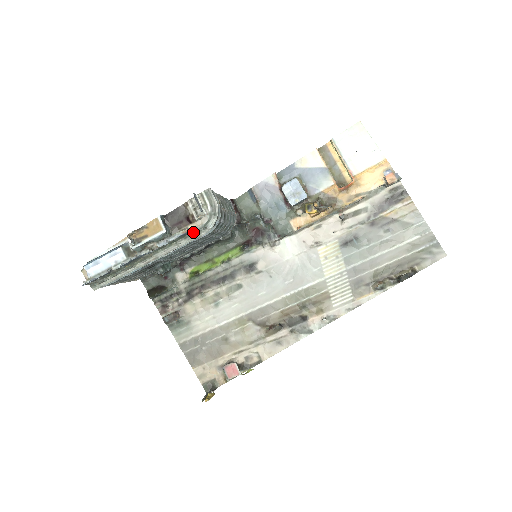
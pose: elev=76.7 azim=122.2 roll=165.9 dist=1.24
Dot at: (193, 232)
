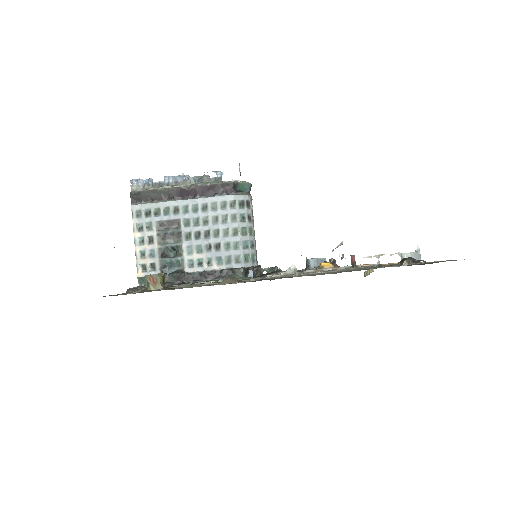
Dot at: (224, 183)
